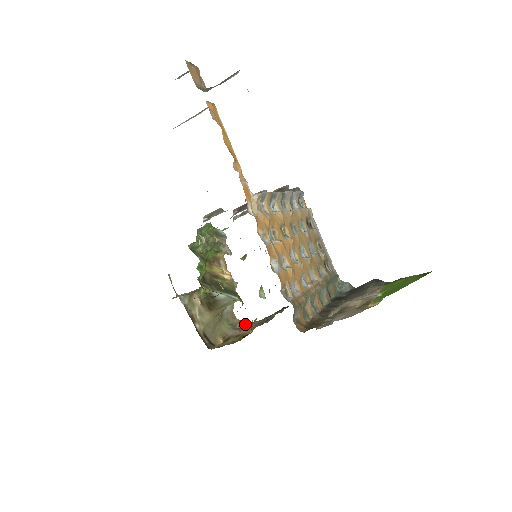
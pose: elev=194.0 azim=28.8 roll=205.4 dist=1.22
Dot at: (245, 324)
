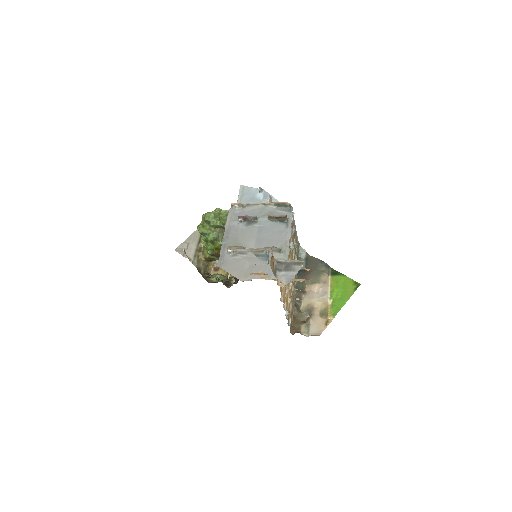
Dot at: occluded
